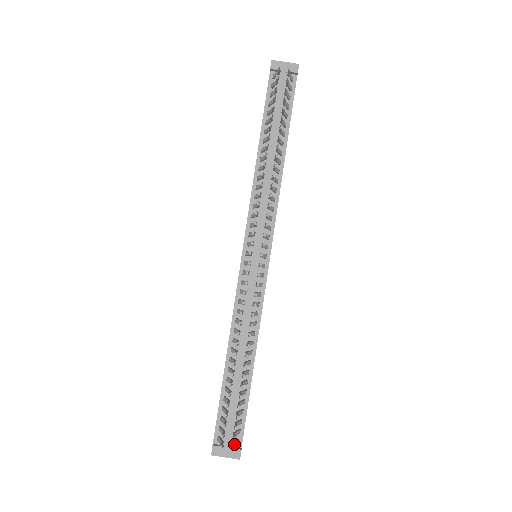
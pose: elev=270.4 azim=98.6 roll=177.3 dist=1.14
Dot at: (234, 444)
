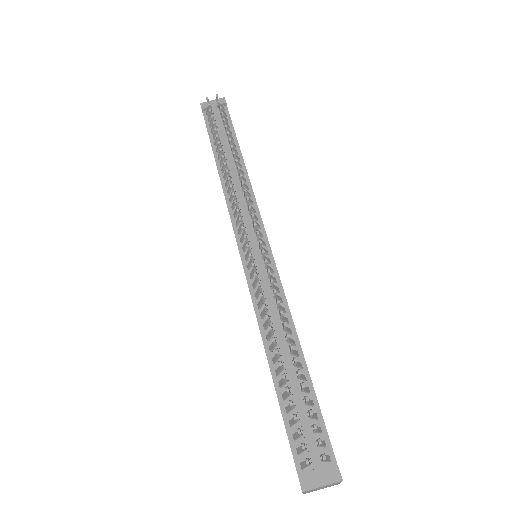
Dot at: occluded
